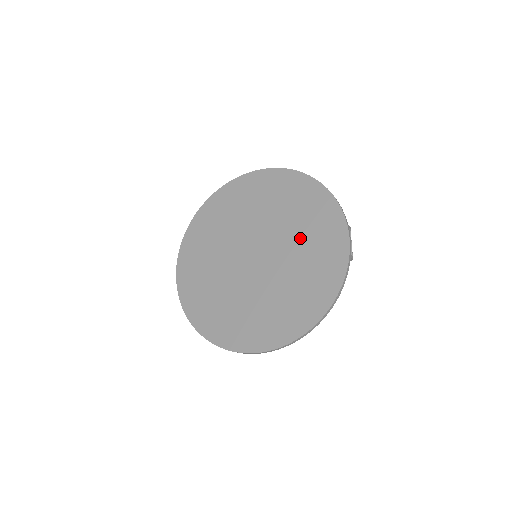
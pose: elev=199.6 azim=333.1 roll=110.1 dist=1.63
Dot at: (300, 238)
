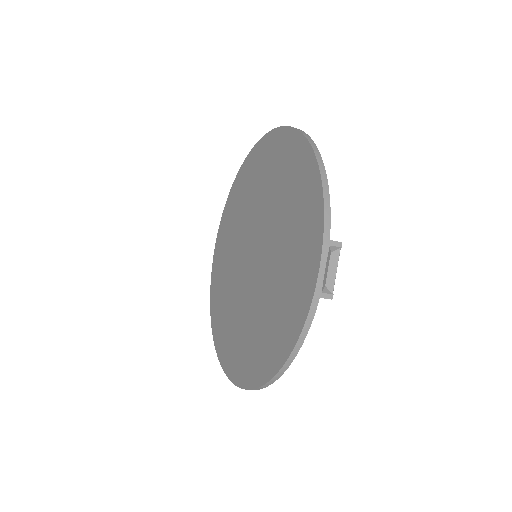
Dot at: (283, 246)
